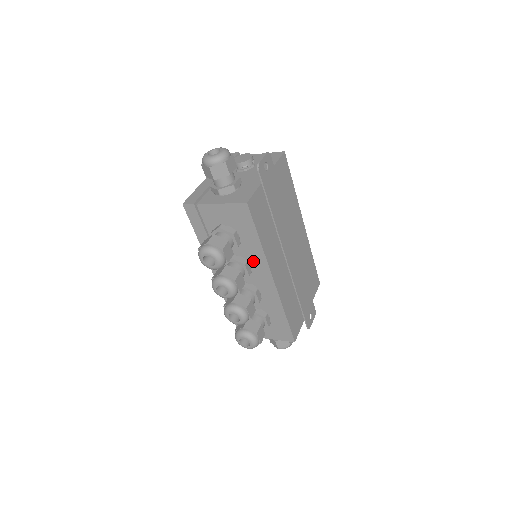
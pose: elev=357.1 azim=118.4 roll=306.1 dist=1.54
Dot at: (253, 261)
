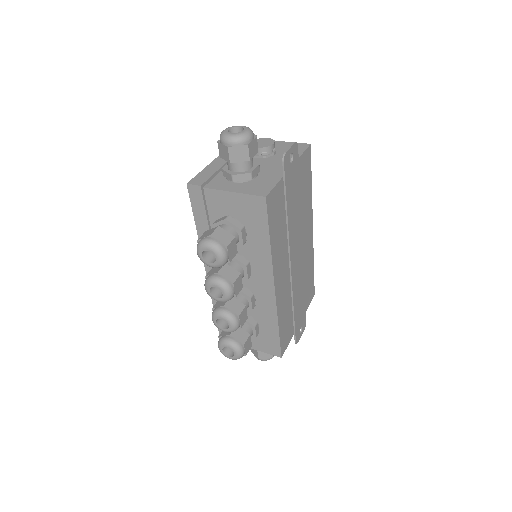
Dot at: (256, 263)
